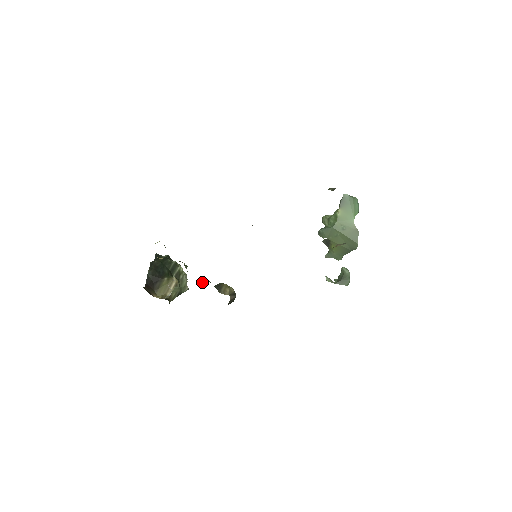
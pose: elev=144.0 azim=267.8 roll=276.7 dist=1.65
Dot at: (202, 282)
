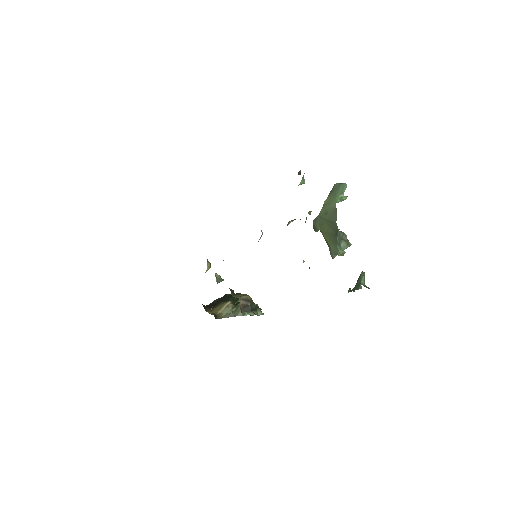
Dot at: occluded
